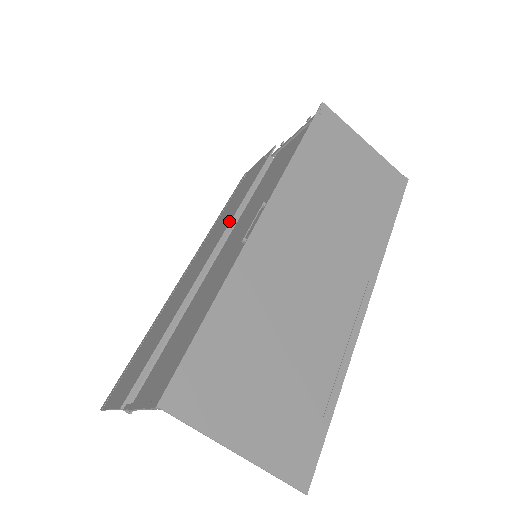
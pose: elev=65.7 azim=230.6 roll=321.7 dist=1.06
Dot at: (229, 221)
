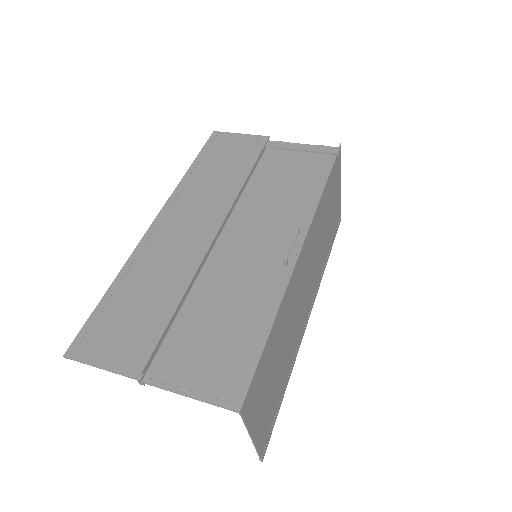
Dot at: (229, 203)
